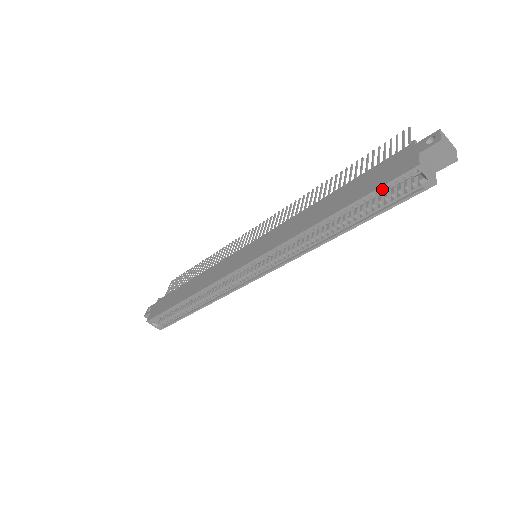
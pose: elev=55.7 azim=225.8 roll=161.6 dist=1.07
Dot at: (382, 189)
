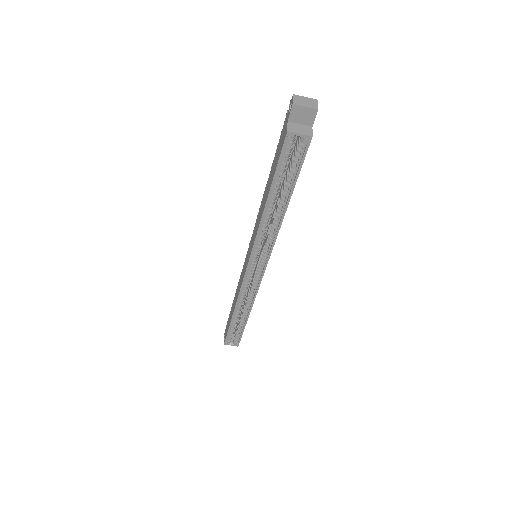
Dot at: (282, 162)
